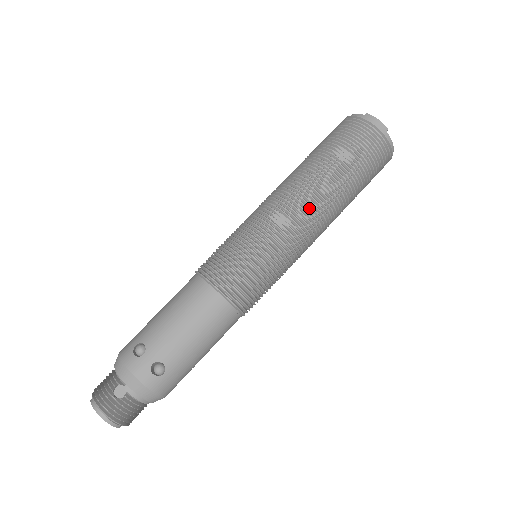
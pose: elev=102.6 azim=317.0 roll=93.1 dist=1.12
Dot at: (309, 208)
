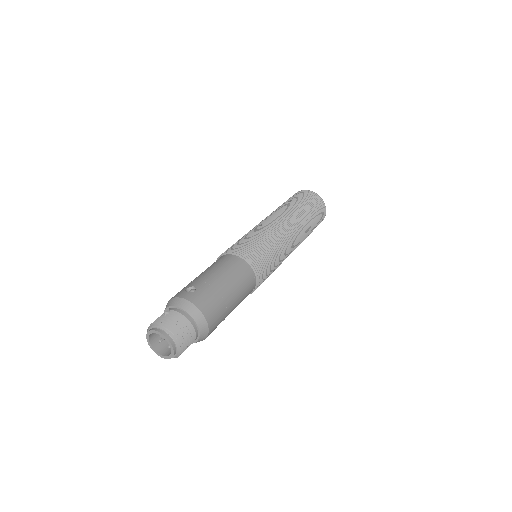
Dot at: (274, 218)
